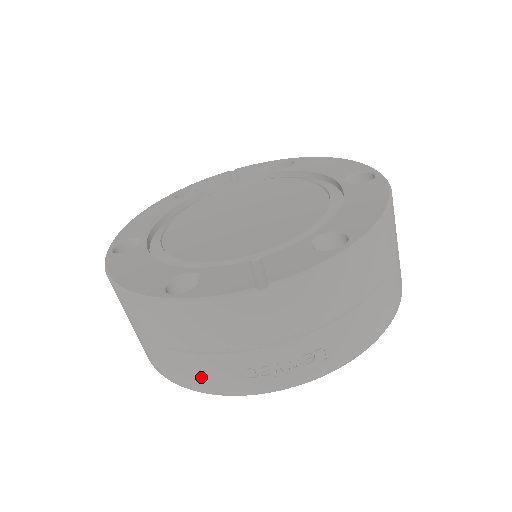
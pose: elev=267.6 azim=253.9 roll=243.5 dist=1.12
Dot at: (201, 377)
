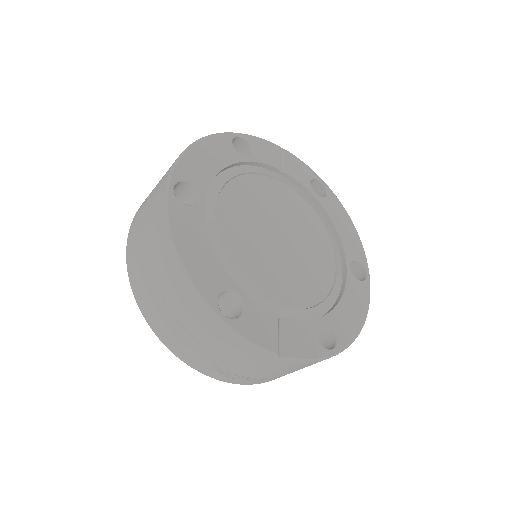
Dot at: (179, 345)
